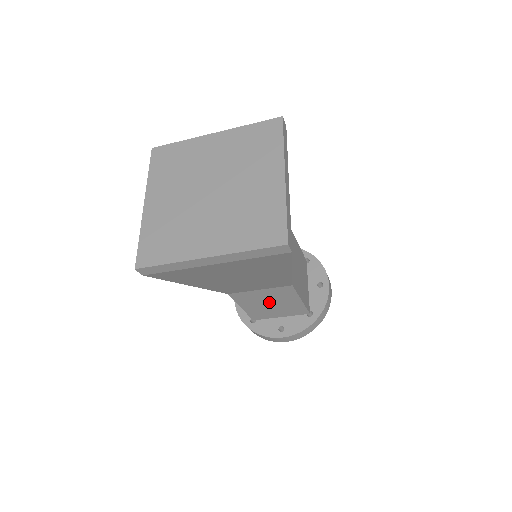
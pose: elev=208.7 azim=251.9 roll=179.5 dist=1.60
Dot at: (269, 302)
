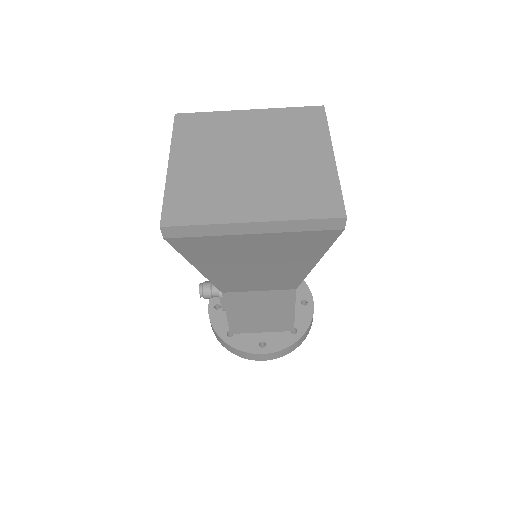
Dot at: (260, 310)
